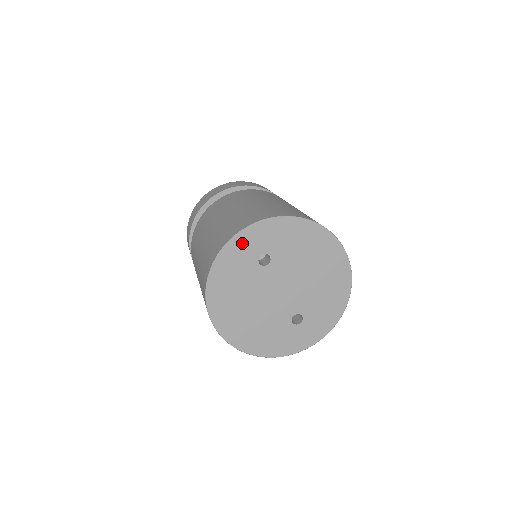
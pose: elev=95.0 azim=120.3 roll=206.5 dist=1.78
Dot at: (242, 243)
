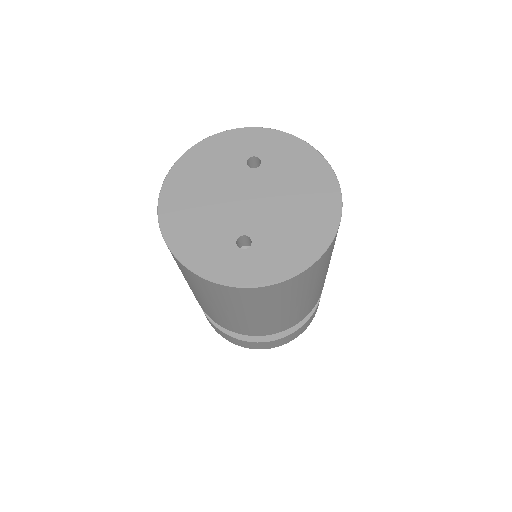
Dot at: (245, 137)
